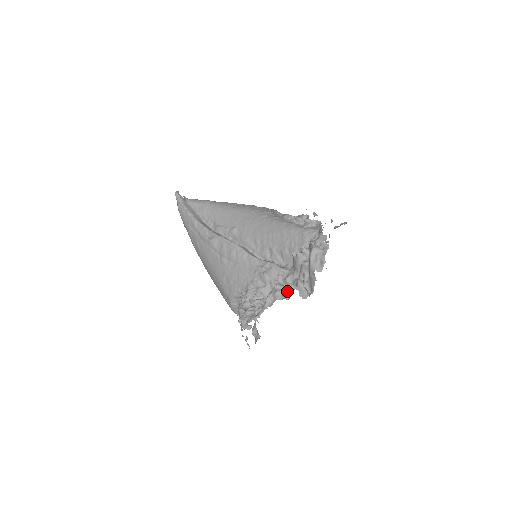
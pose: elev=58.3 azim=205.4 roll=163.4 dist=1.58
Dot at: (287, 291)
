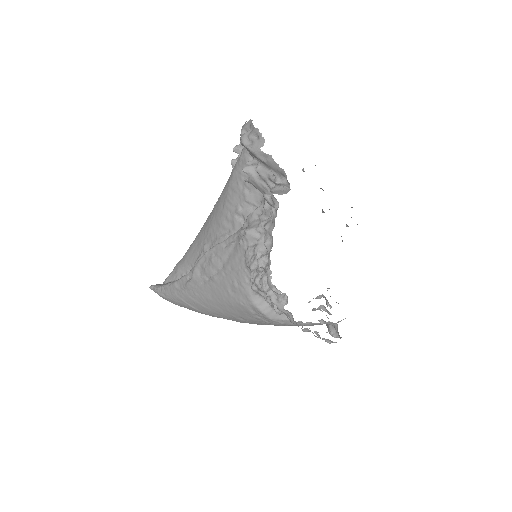
Dot at: (273, 213)
